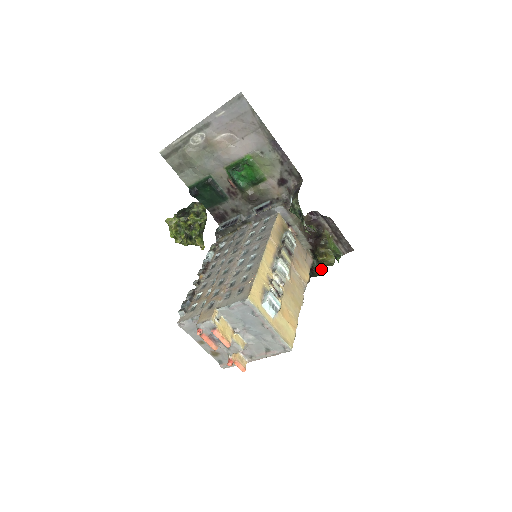
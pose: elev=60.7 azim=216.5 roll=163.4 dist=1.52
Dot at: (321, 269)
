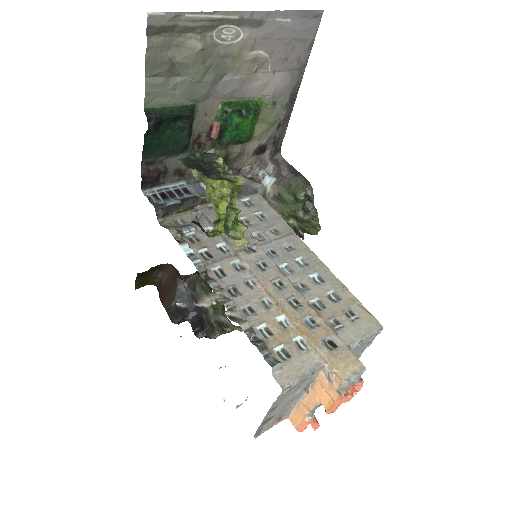
Dot at: occluded
